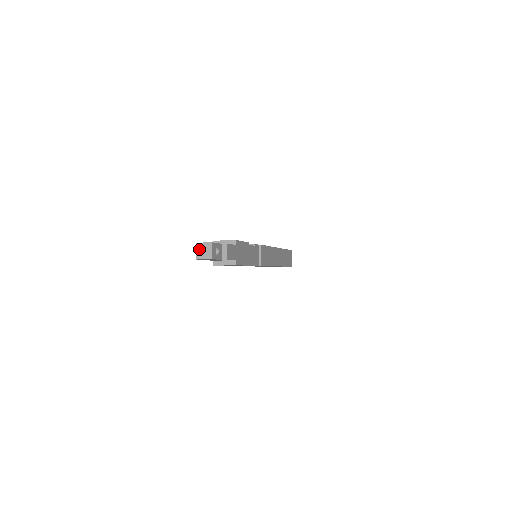
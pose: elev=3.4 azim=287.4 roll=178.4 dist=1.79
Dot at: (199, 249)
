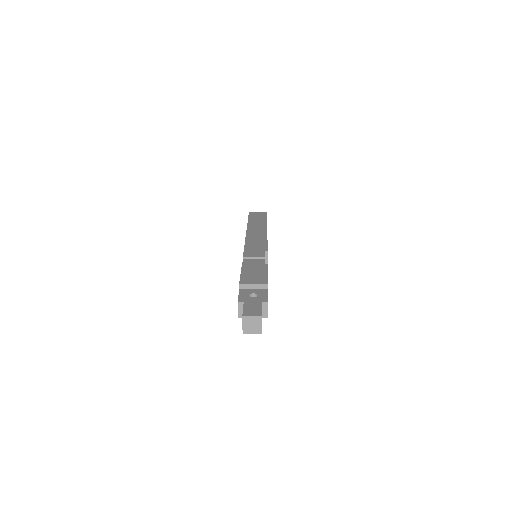
Dot at: (246, 323)
